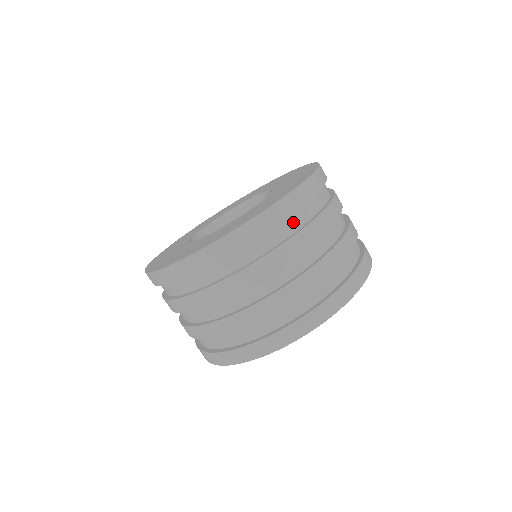
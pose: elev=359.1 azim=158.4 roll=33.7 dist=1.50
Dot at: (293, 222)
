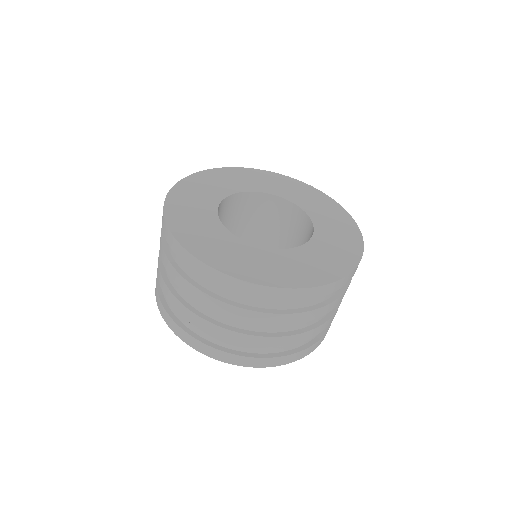
Dot at: occluded
